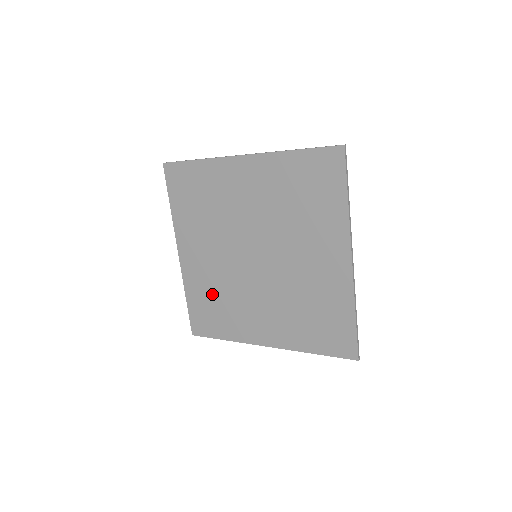
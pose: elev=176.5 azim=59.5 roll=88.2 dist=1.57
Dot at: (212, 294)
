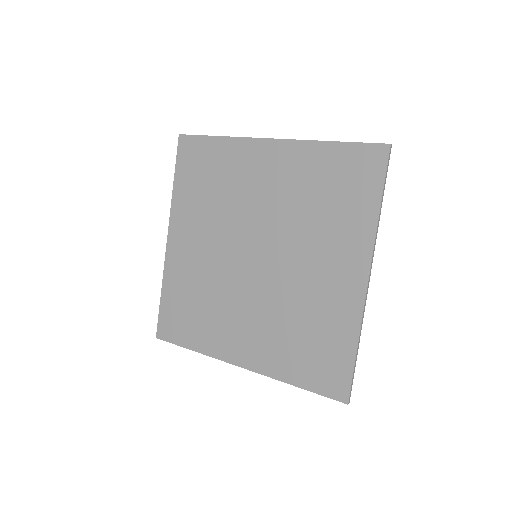
Dot at: (193, 292)
